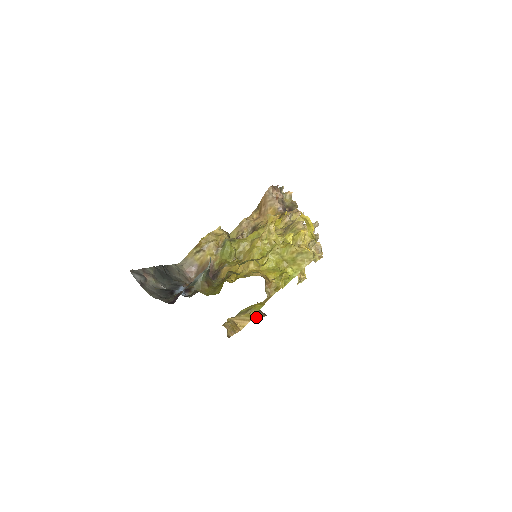
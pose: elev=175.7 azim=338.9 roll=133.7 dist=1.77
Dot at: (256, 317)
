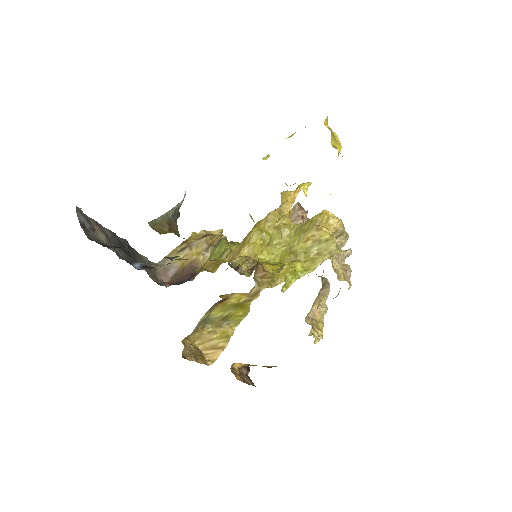
Dot at: (239, 375)
